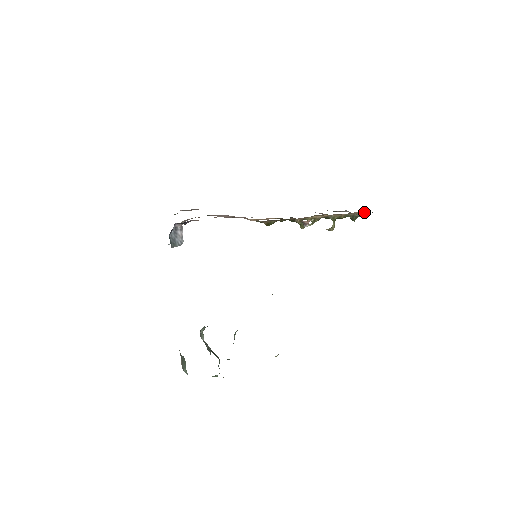
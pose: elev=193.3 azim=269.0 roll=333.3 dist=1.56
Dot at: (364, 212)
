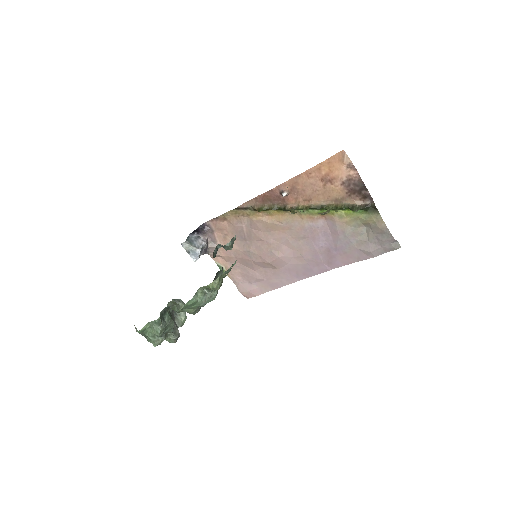
Dot at: (367, 204)
